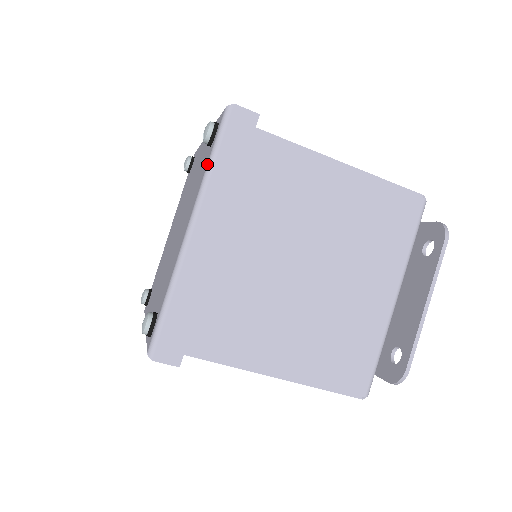
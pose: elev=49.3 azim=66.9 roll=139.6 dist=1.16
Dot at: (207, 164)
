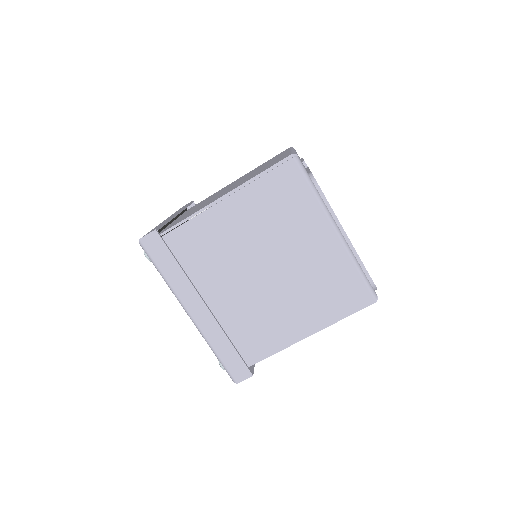
Dot at: occluded
